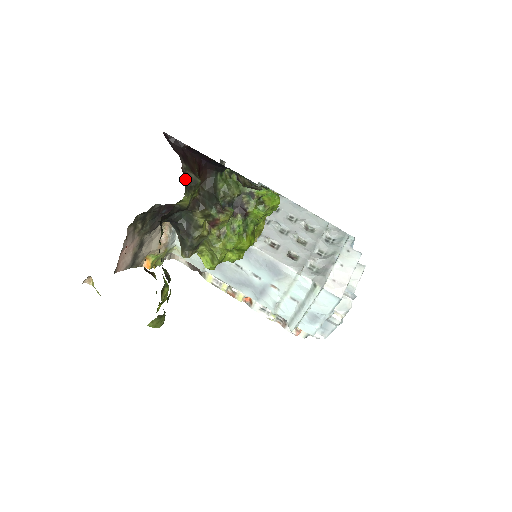
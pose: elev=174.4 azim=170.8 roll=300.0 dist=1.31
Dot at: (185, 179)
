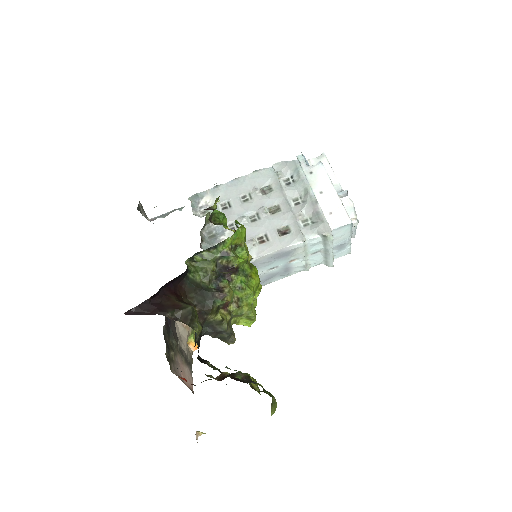
Dot at: (181, 321)
